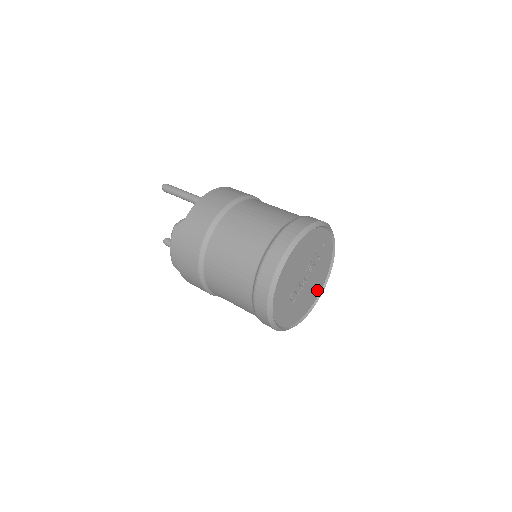
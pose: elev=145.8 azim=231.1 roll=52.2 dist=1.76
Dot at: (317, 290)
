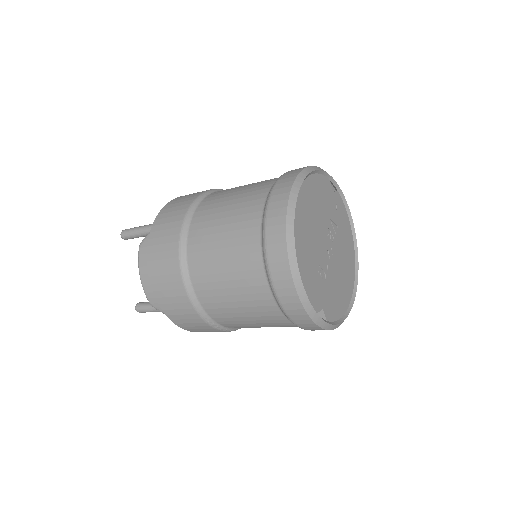
Dot at: (349, 278)
